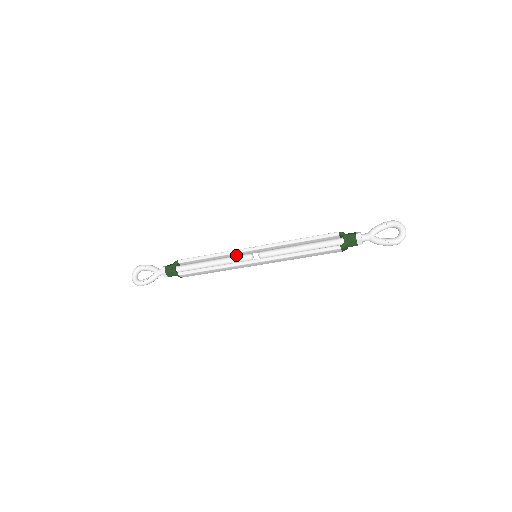
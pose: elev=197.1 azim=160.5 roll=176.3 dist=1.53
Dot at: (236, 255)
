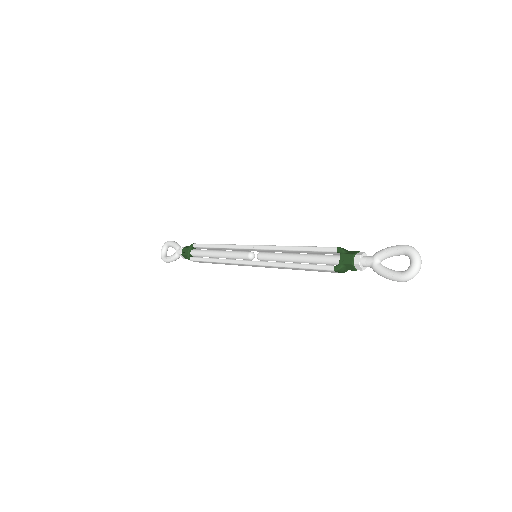
Dot at: (241, 250)
